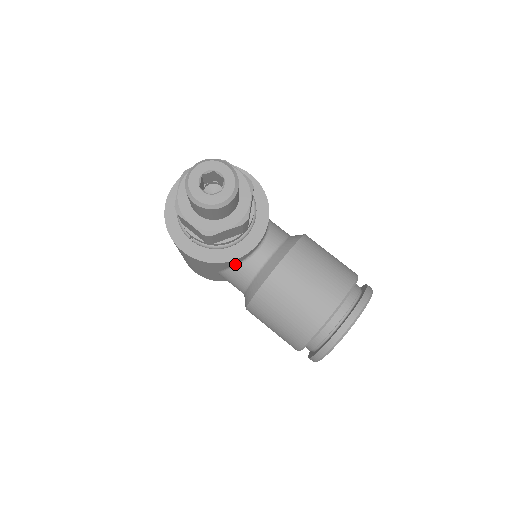
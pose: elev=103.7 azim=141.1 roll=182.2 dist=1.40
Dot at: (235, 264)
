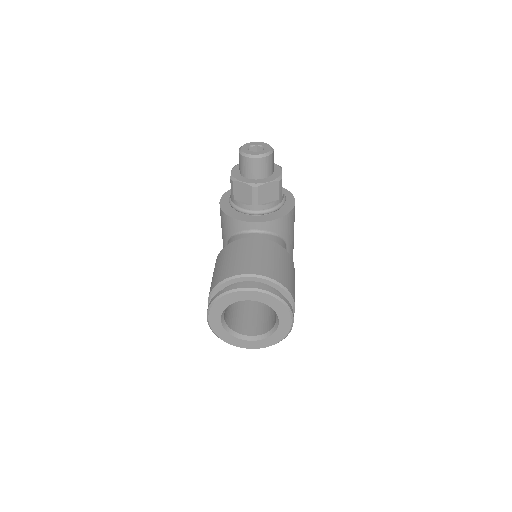
Dot at: (236, 233)
